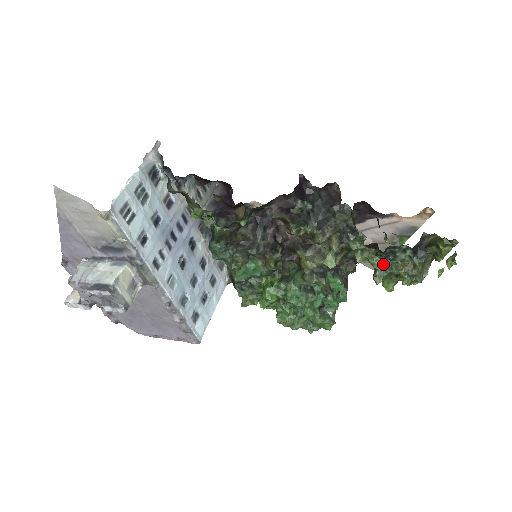
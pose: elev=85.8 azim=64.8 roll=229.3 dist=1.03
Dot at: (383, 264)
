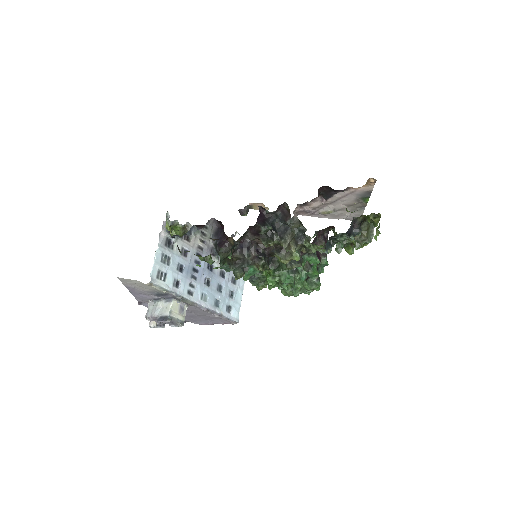
Dot at: (326, 253)
